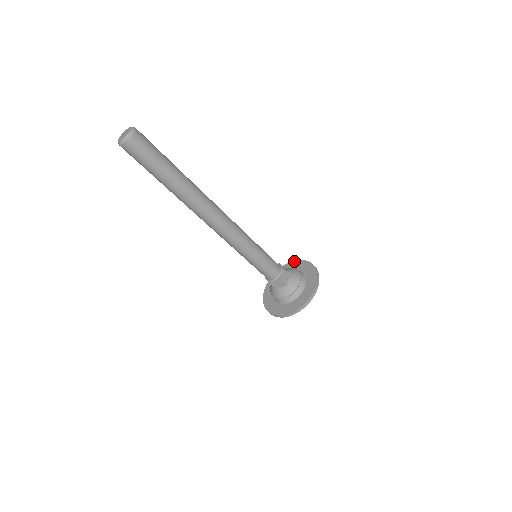
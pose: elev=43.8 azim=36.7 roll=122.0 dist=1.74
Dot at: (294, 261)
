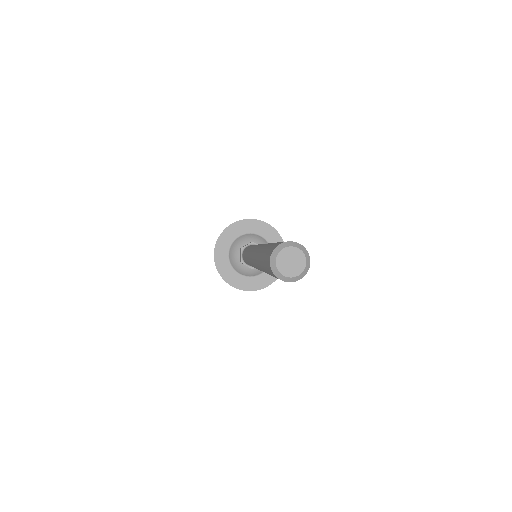
Dot at: (274, 230)
